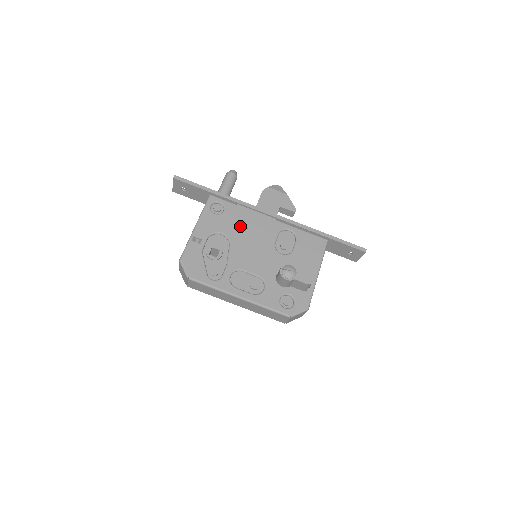
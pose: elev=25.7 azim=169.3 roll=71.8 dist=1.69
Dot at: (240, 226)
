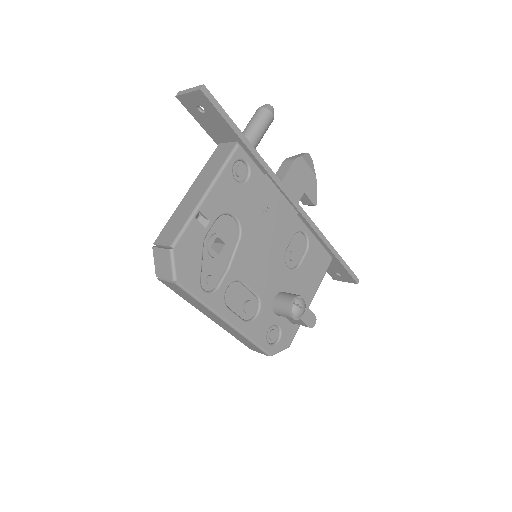
Dot at: (259, 212)
